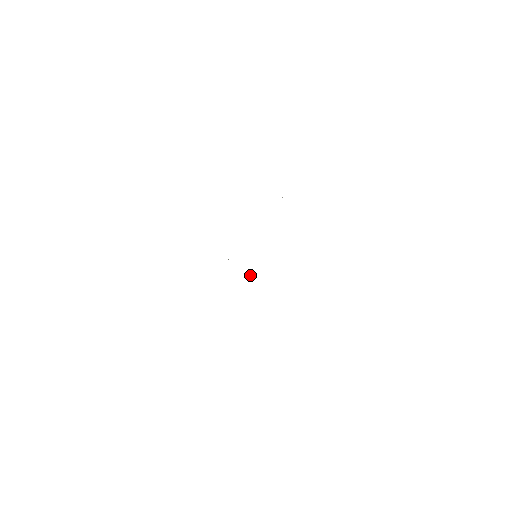
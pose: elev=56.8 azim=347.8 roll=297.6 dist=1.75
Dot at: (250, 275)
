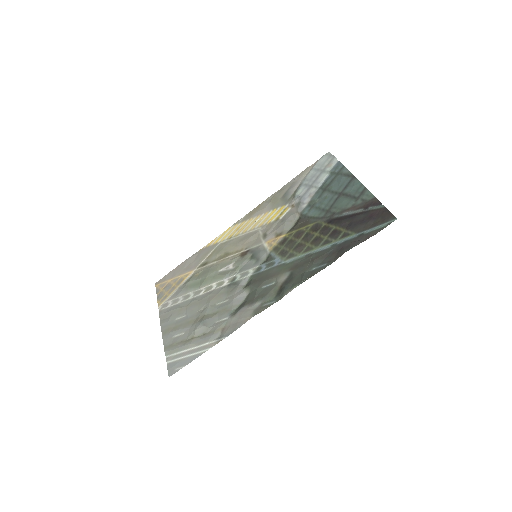
Dot at: (237, 272)
